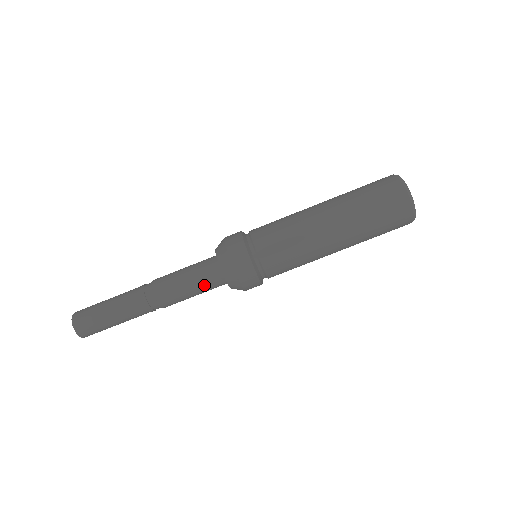
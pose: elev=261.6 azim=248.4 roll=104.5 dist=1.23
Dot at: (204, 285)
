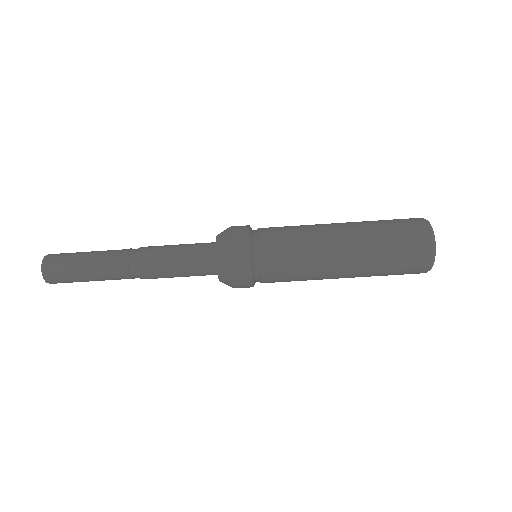
Dot at: (192, 259)
